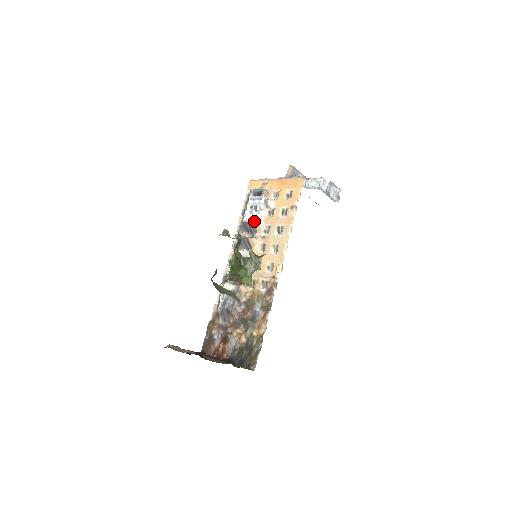
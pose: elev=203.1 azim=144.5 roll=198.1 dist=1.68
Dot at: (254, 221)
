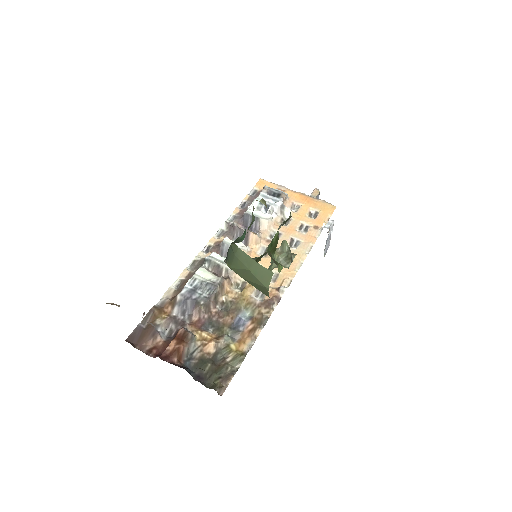
Dot at: (263, 218)
